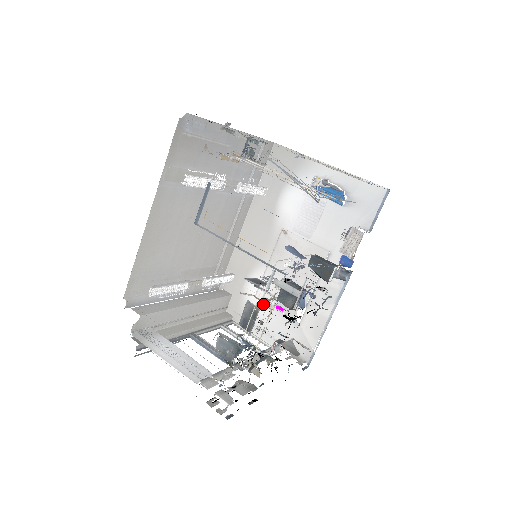
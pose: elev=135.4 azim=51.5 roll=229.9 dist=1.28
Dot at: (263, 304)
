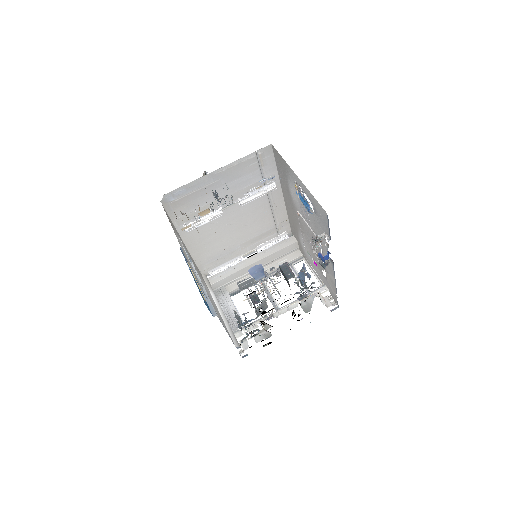
Dot at: (273, 283)
